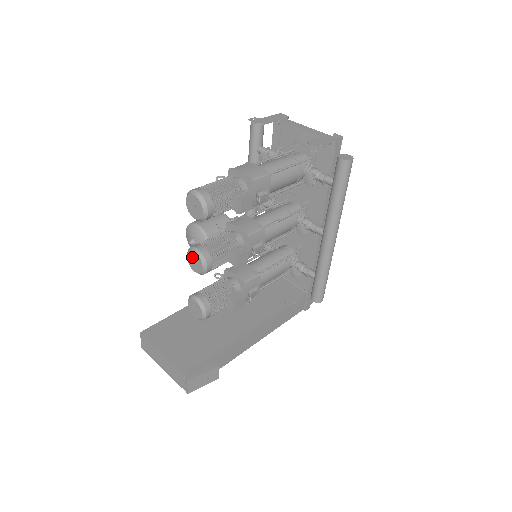
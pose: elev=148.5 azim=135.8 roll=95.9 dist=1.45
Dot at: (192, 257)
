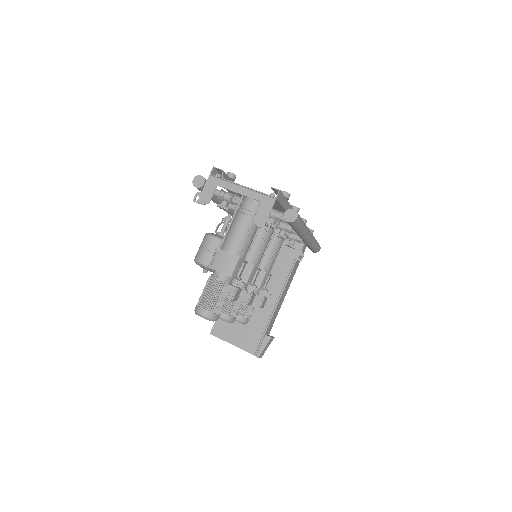
Dot at: occluded
